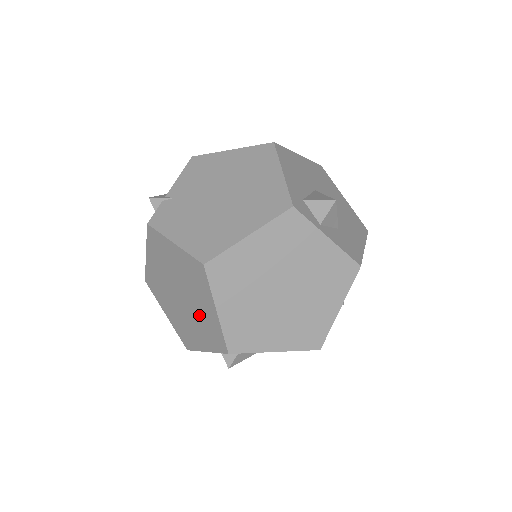
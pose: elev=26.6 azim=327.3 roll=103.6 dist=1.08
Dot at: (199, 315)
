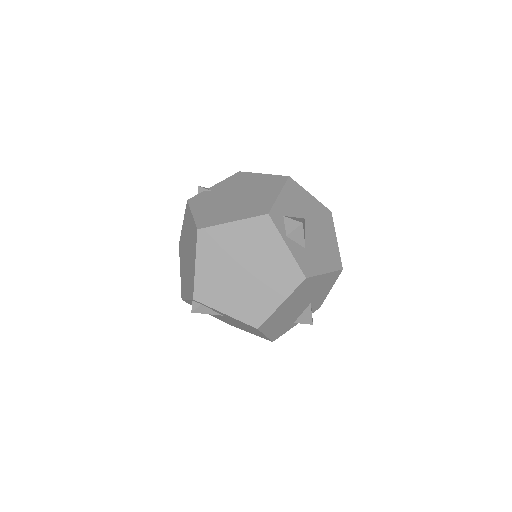
Dot at: (190, 269)
